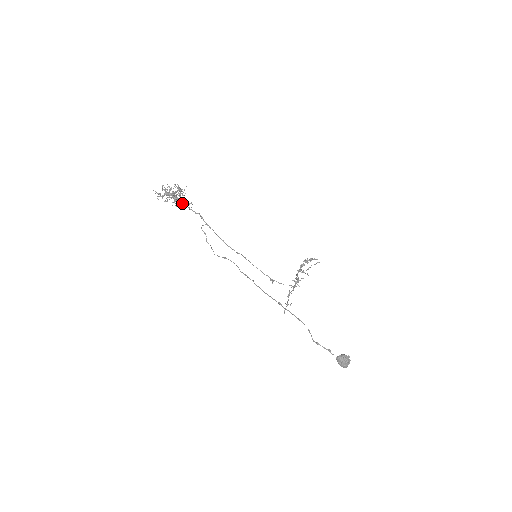
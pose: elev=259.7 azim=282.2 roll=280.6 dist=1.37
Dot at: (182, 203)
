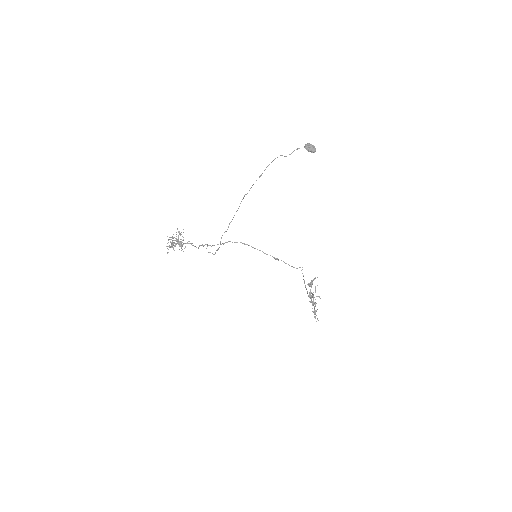
Dot at: occluded
